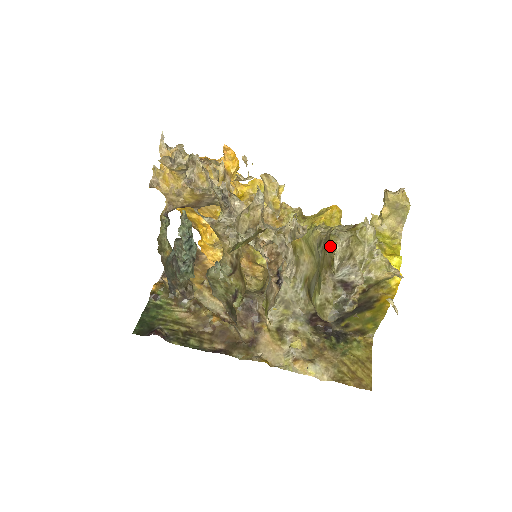
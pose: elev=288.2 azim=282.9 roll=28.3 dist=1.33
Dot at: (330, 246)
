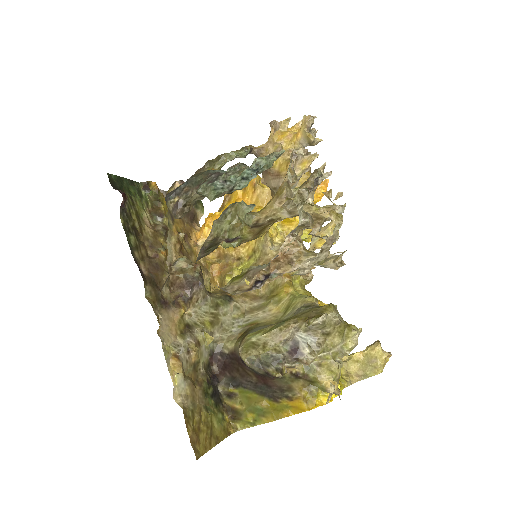
Dot at: (324, 308)
